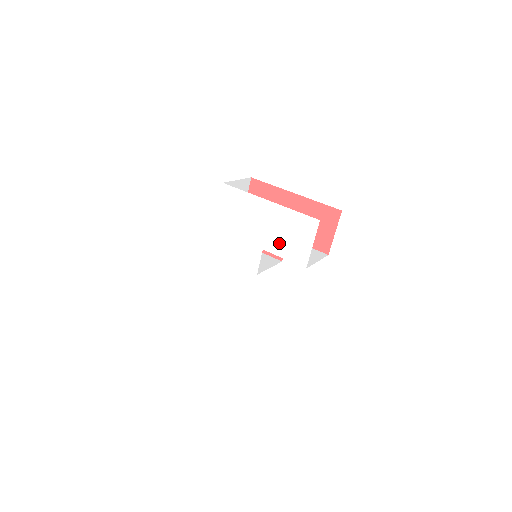
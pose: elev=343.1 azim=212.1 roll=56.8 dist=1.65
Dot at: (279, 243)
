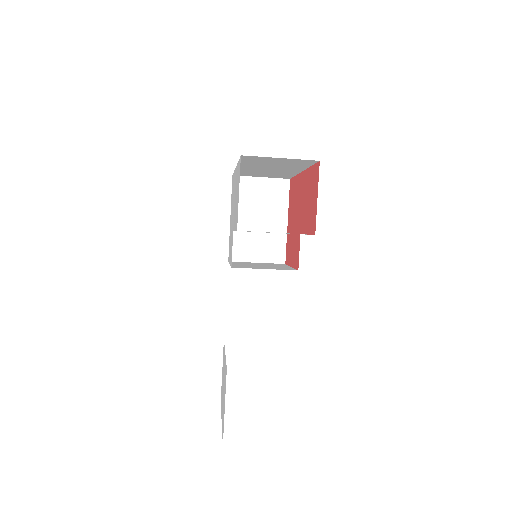
Dot at: (235, 213)
